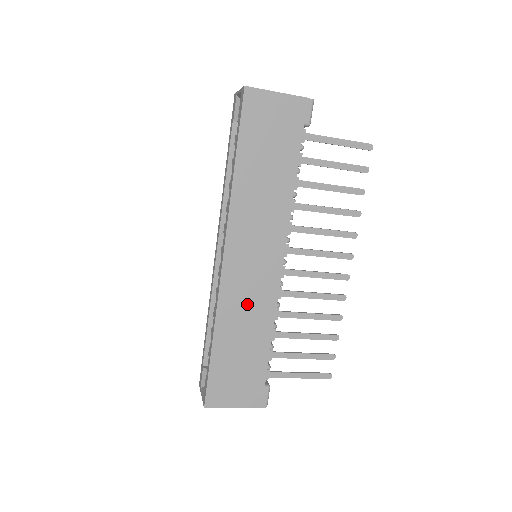
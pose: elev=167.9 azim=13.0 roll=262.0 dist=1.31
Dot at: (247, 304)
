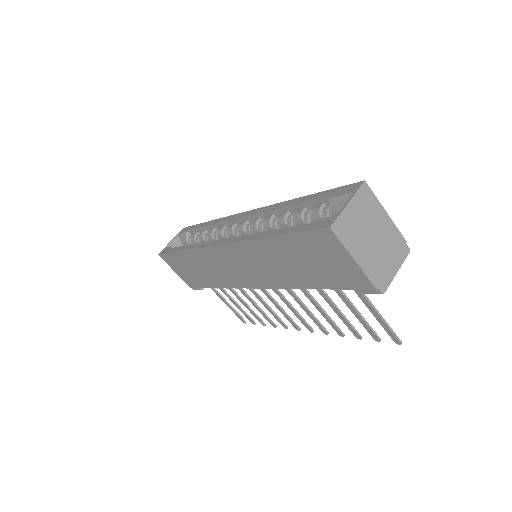
Dot at: (216, 268)
